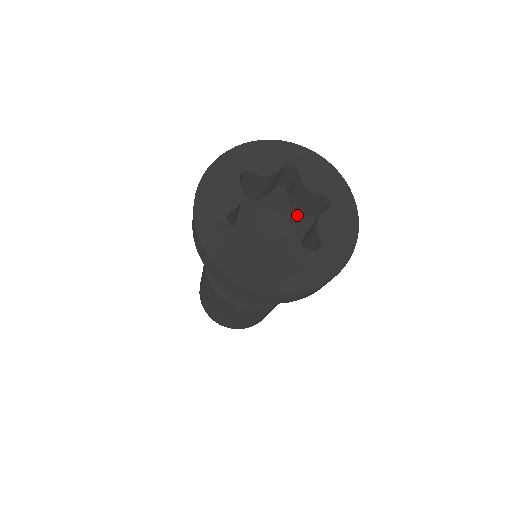
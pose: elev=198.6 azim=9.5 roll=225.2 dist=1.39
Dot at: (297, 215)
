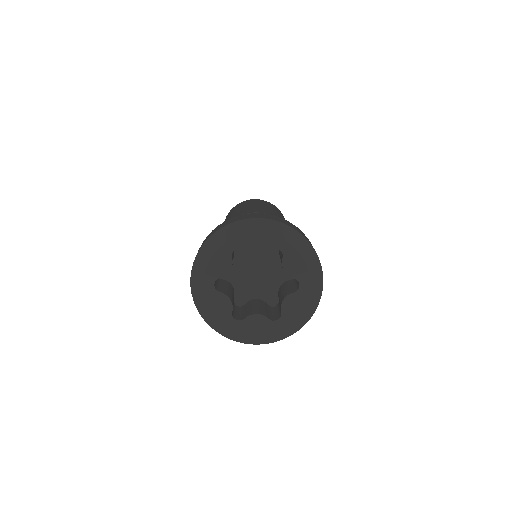
Dot at: occluded
